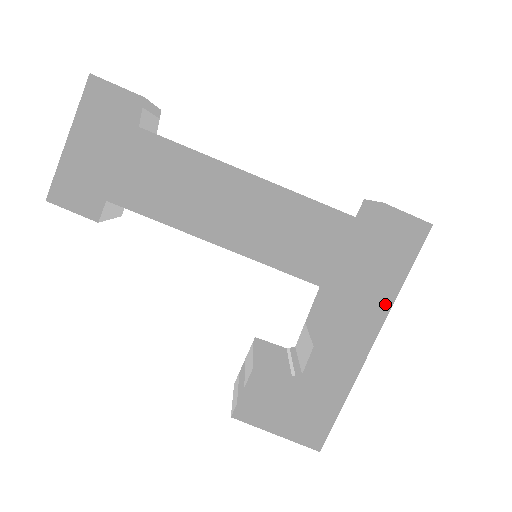
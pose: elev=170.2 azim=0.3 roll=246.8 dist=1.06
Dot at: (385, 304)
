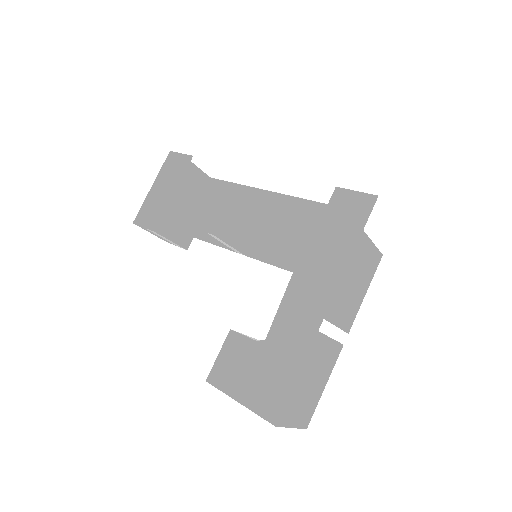
Dot at: (339, 269)
